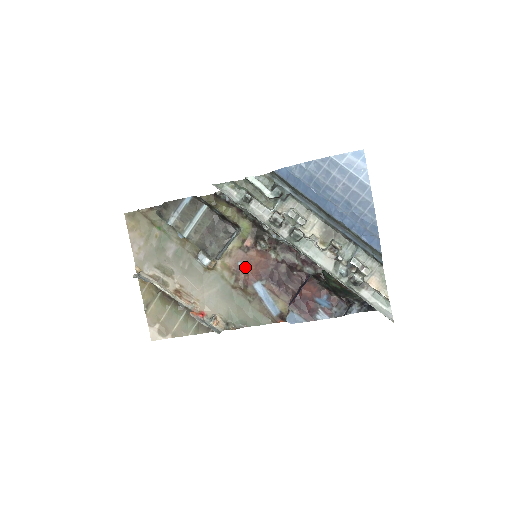
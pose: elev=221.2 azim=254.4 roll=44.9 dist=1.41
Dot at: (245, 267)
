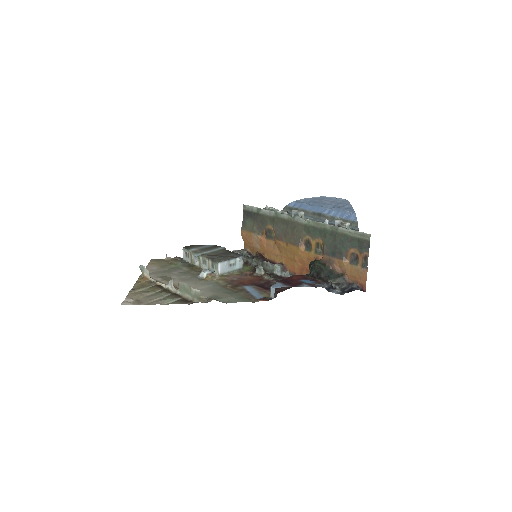
Dot at: (240, 280)
